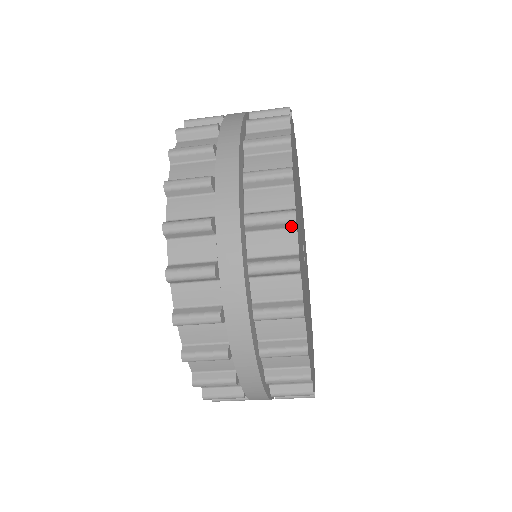
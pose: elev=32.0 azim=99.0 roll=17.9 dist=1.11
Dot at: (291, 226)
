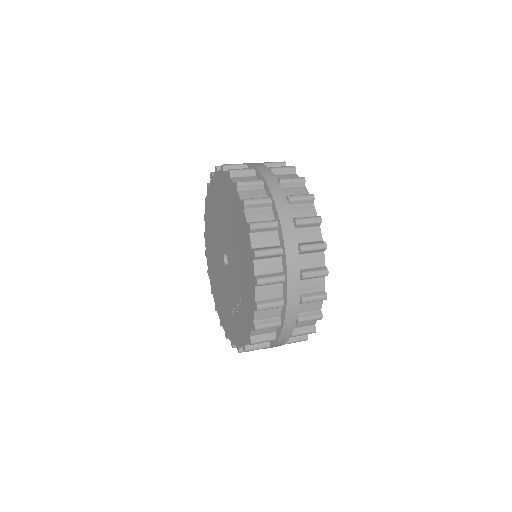
Dot at: occluded
